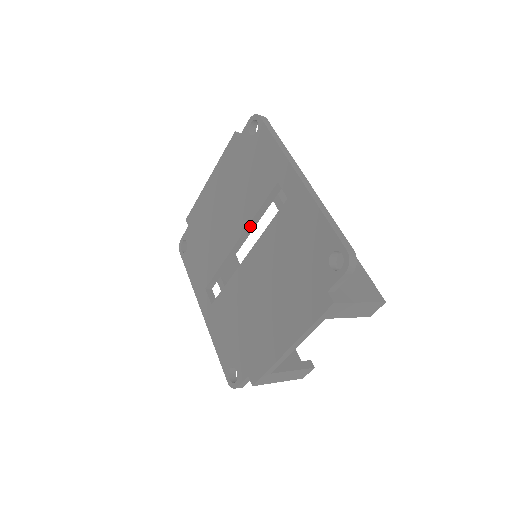
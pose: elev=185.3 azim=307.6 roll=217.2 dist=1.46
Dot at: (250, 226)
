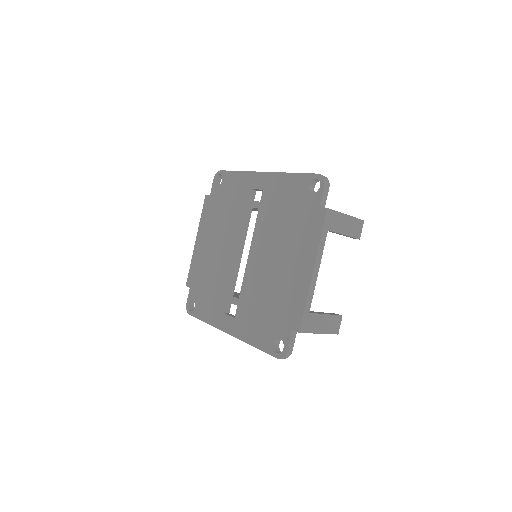
Dot at: (243, 235)
